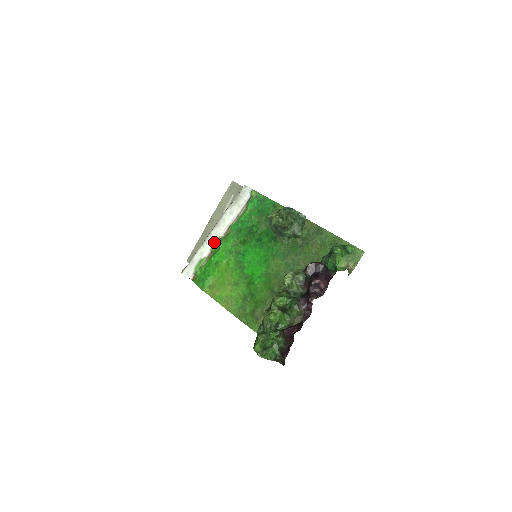
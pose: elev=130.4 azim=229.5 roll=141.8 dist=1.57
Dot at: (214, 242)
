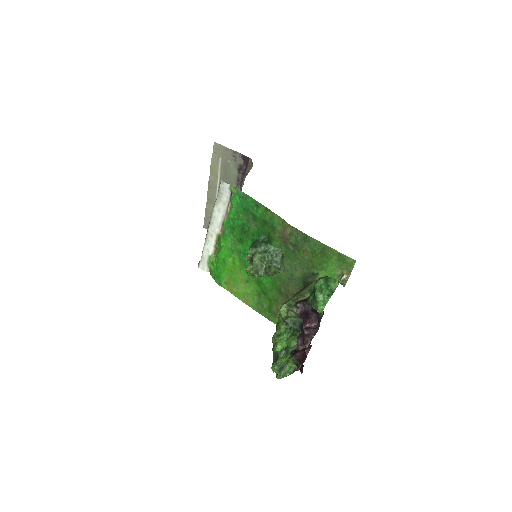
Dot at: (214, 239)
